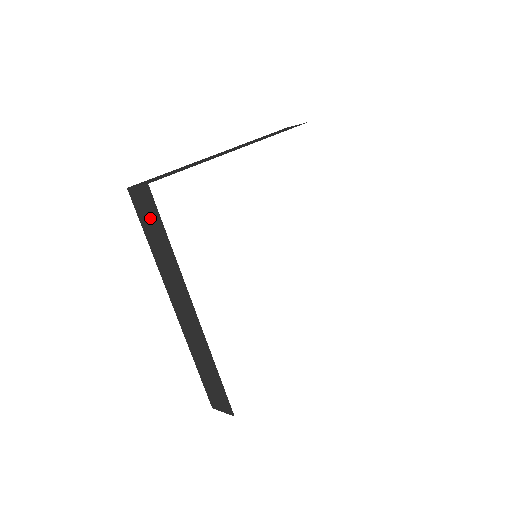
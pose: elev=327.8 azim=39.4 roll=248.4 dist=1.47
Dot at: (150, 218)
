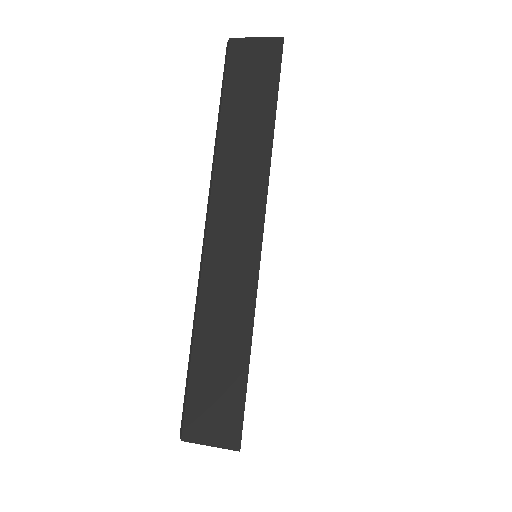
Dot at: occluded
